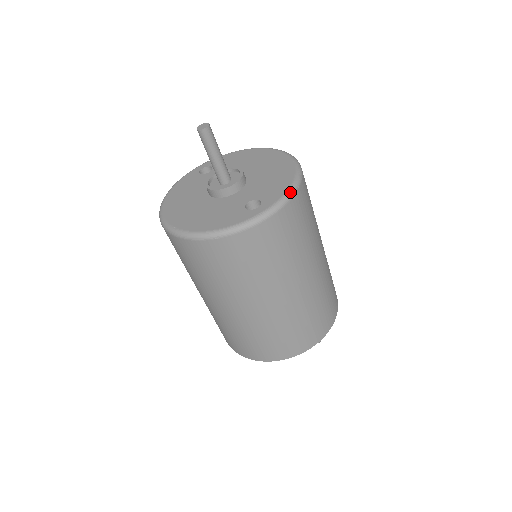
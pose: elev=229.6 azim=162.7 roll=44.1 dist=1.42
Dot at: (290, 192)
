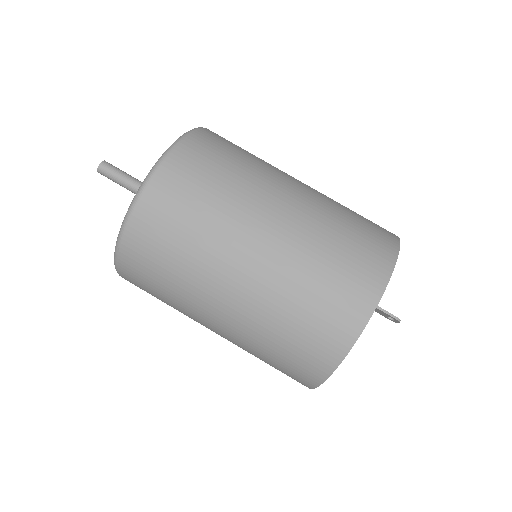
Dot at: (161, 156)
